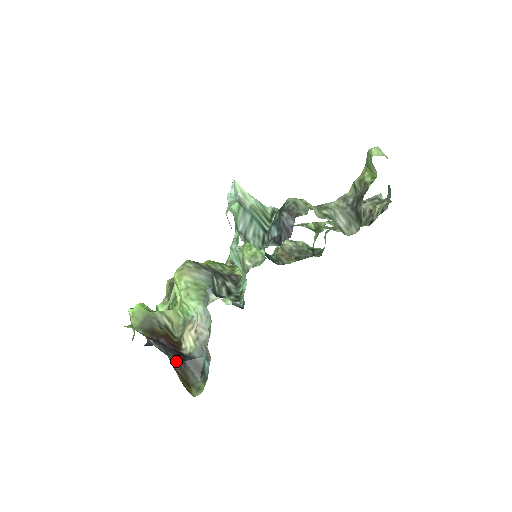
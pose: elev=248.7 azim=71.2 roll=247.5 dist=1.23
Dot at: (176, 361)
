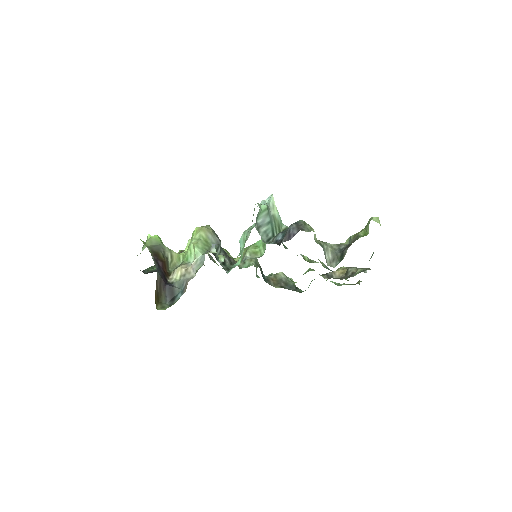
Dot at: (161, 280)
